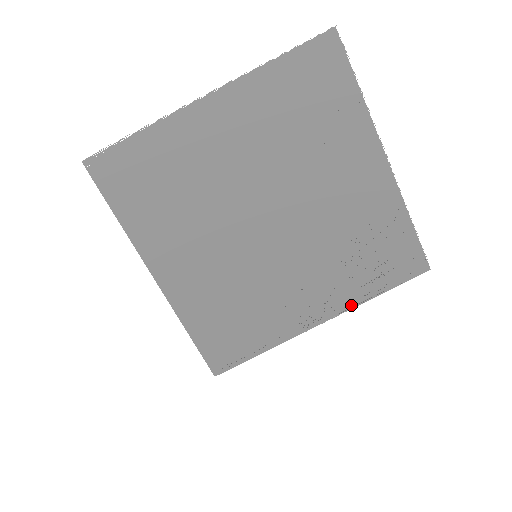
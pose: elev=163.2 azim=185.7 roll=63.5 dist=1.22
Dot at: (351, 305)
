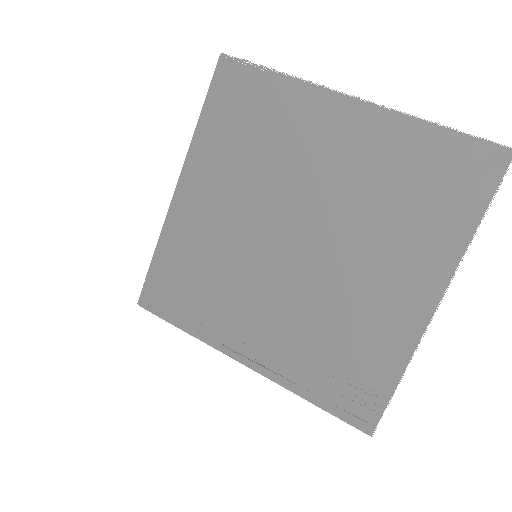
Dot at: (280, 380)
